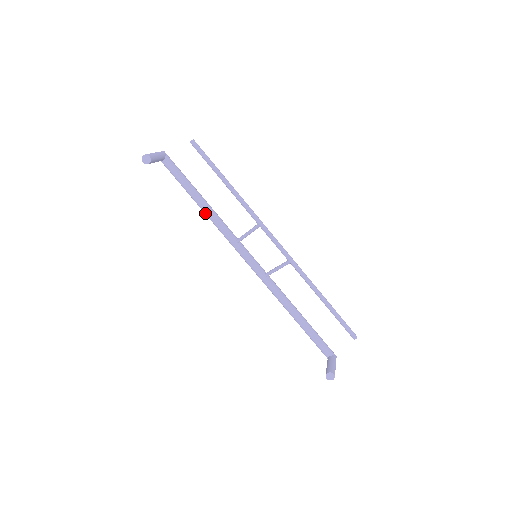
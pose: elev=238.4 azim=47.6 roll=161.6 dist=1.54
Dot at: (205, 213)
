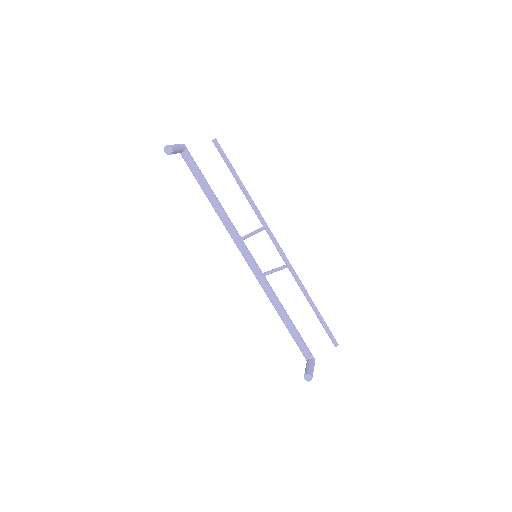
Dot at: (214, 208)
